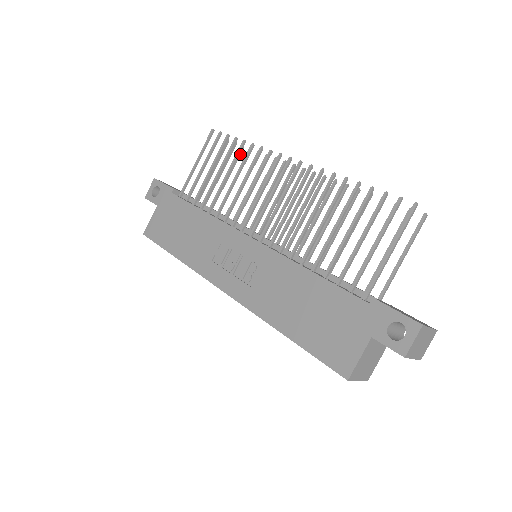
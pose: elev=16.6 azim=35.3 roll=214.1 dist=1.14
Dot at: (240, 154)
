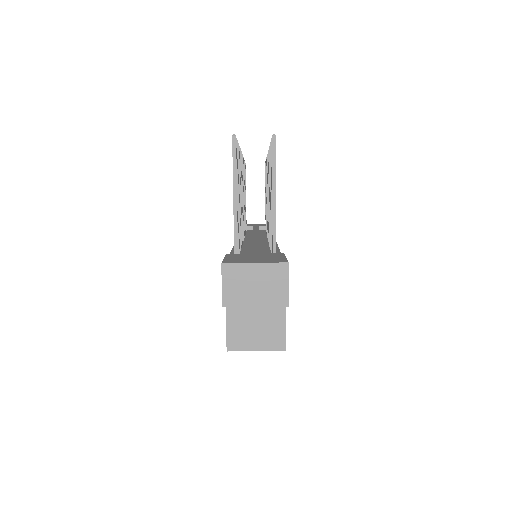
Dot at: occluded
